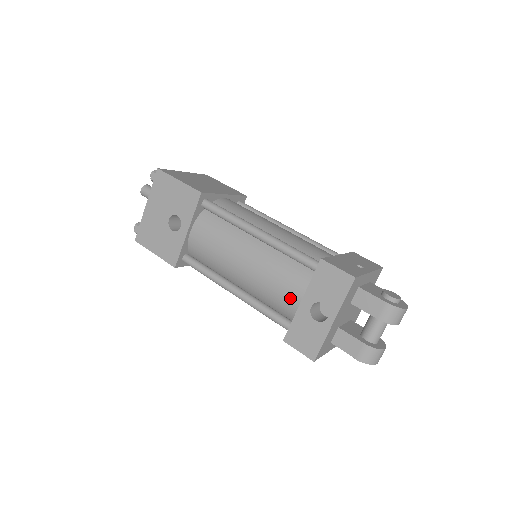
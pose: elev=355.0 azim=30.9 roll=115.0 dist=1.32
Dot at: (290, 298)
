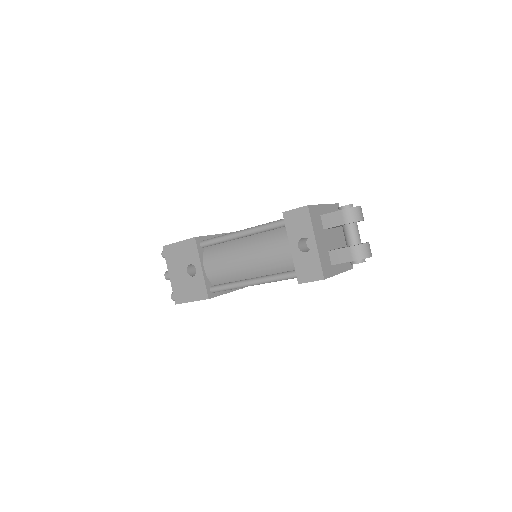
Dot at: (284, 254)
